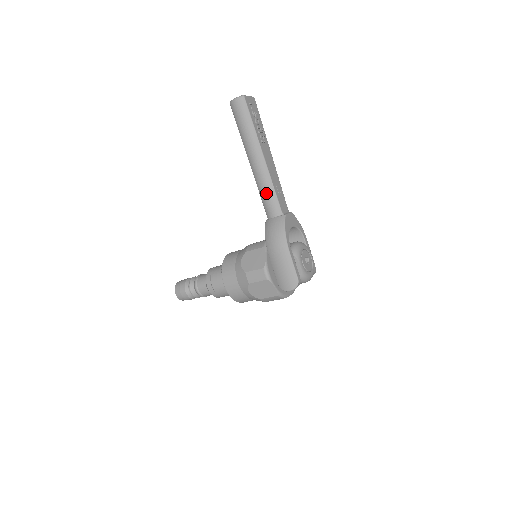
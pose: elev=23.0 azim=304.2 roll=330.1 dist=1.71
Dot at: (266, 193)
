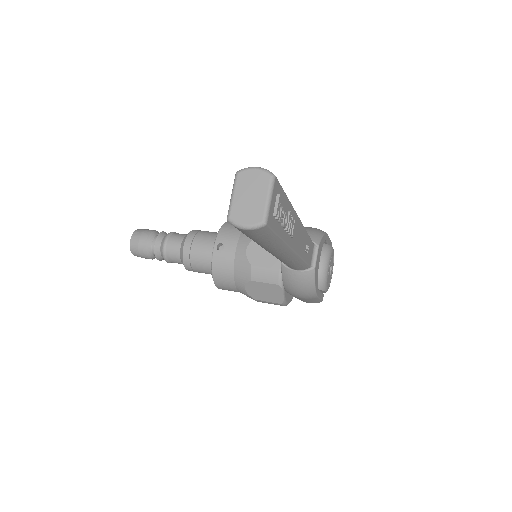
Dot at: (290, 265)
